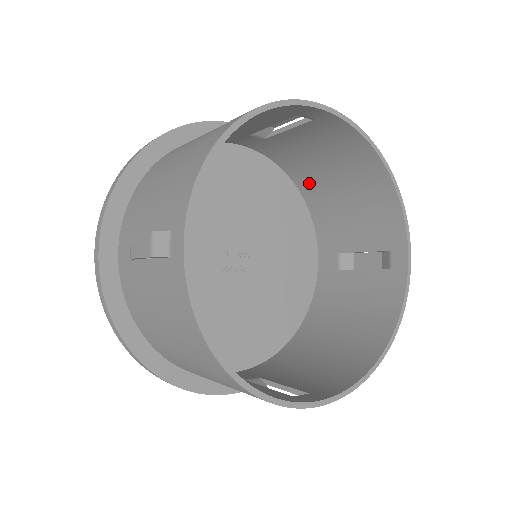
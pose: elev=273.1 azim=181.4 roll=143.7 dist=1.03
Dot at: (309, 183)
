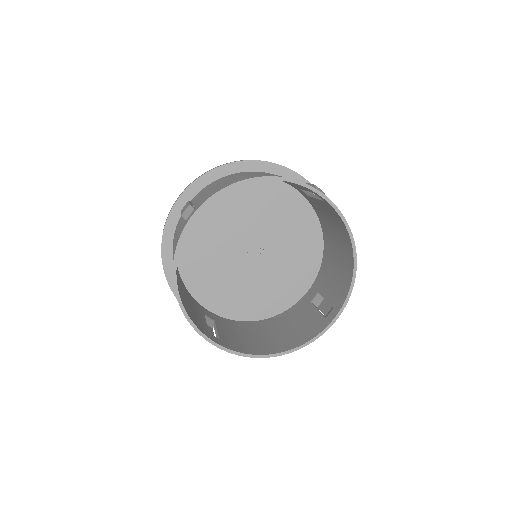
Dot at: occluded
